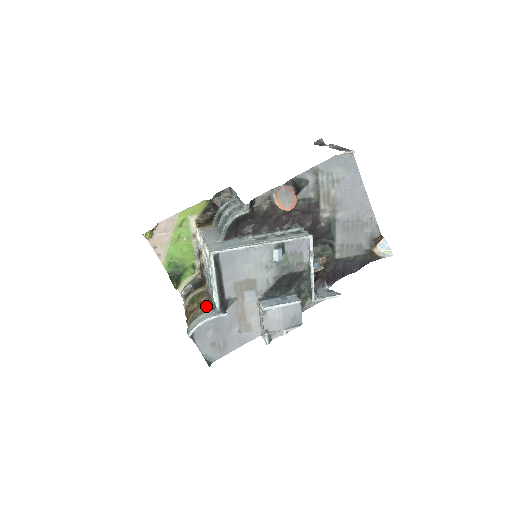
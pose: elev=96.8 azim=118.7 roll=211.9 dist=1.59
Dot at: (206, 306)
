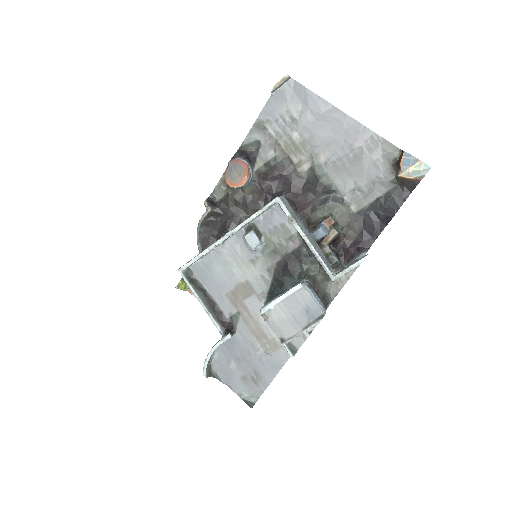
Dot at: occluded
